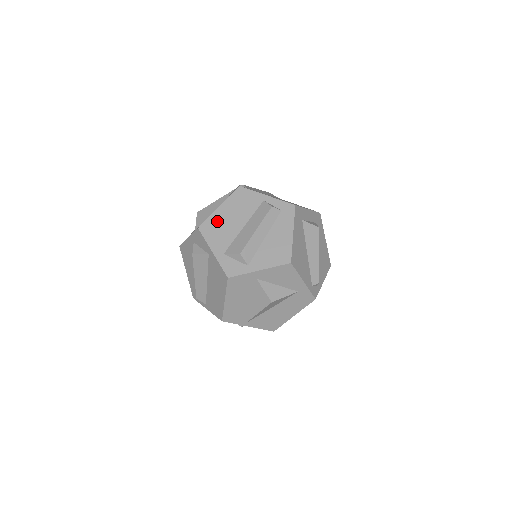
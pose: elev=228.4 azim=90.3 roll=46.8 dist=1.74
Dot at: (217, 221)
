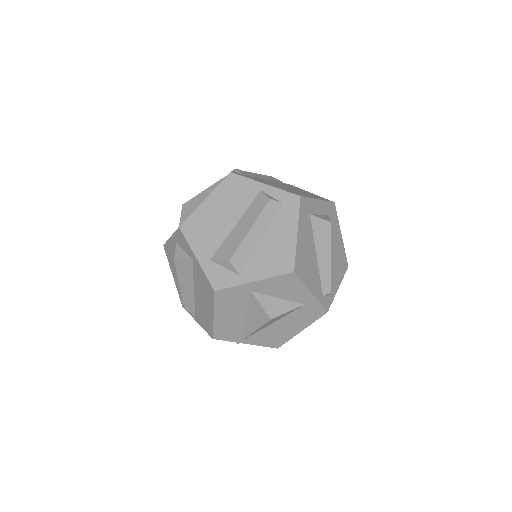
Dot at: (202, 218)
